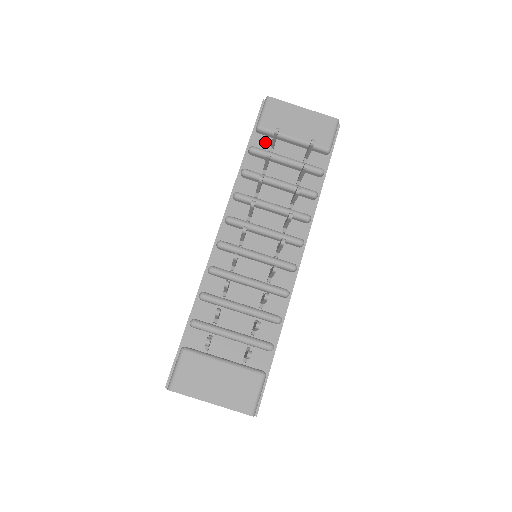
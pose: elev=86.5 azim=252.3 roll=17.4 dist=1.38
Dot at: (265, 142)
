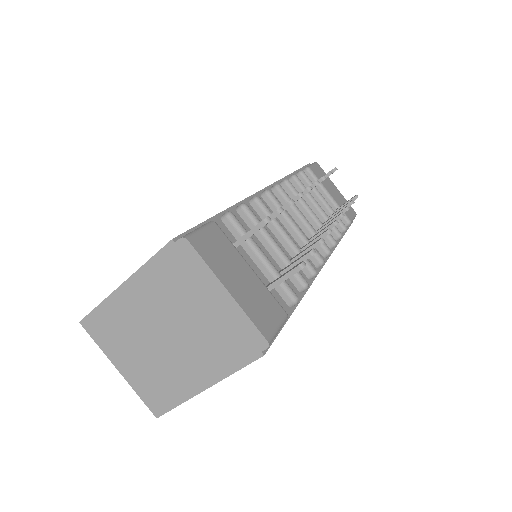
Dot at: occluded
